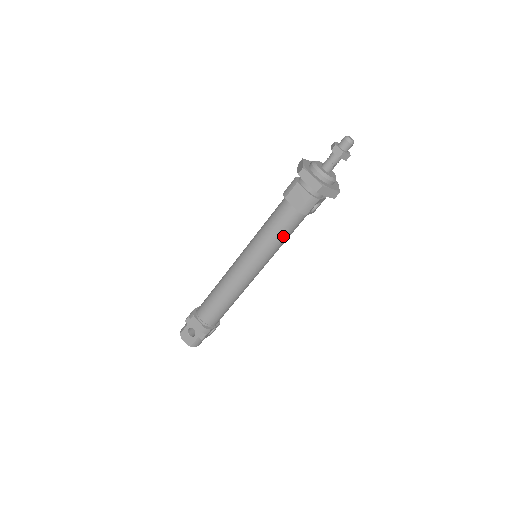
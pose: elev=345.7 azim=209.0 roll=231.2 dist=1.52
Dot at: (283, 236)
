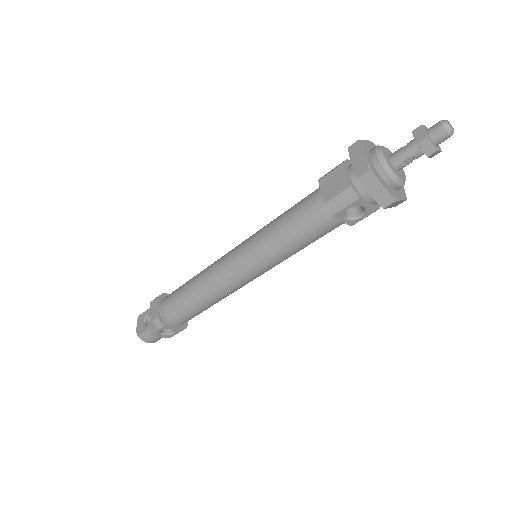
Dot at: (293, 236)
